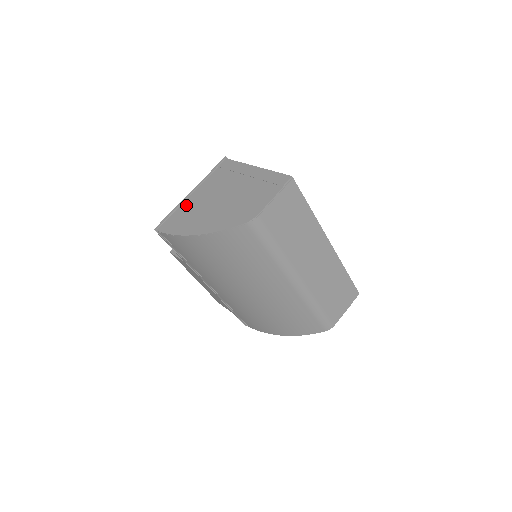
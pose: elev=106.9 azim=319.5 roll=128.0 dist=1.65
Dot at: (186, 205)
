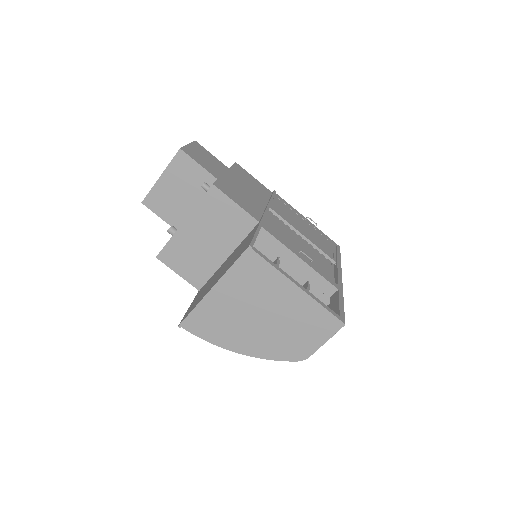
Dot at: (212, 306)
